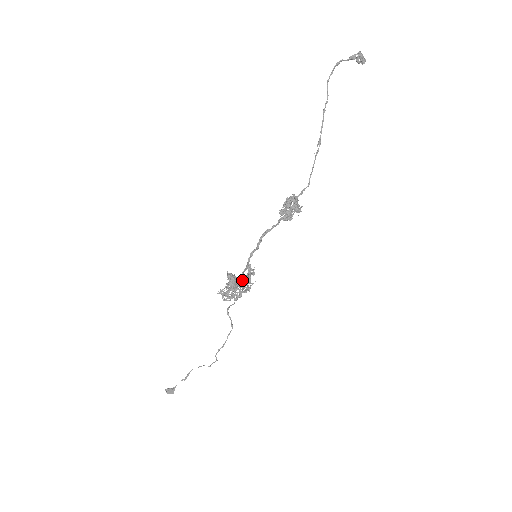
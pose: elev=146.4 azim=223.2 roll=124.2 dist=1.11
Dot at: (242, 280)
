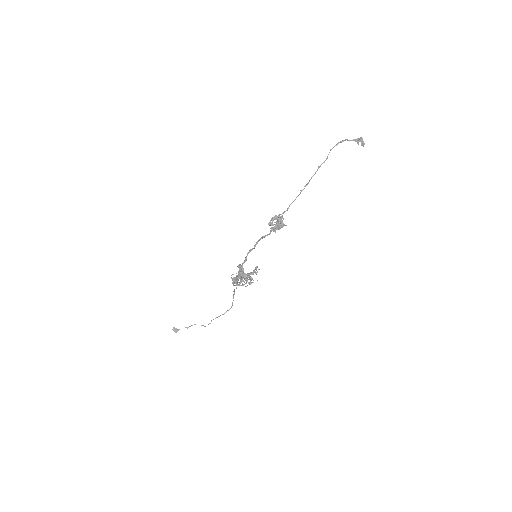
Dot at: occluded
